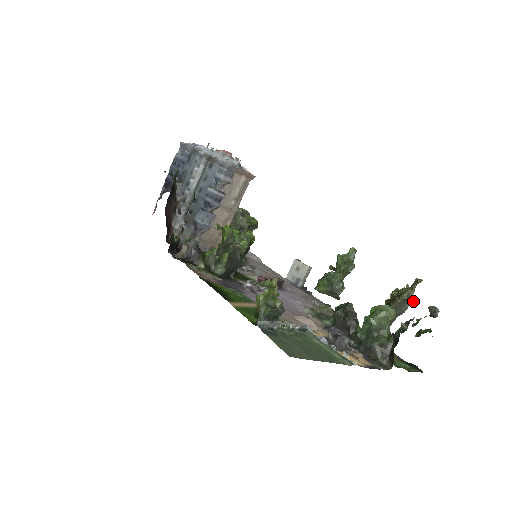
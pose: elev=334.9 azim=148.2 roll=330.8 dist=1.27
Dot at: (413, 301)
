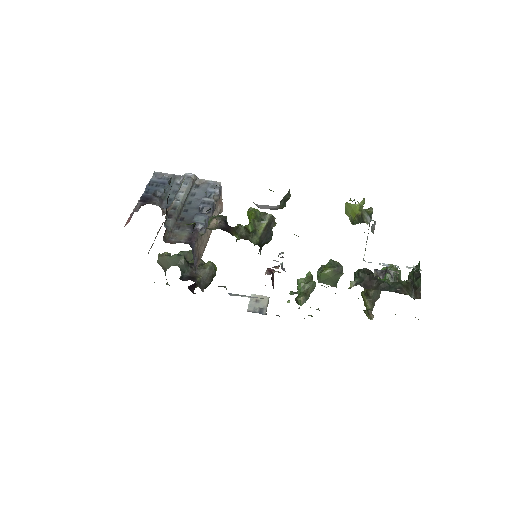
Dot at: occluded
